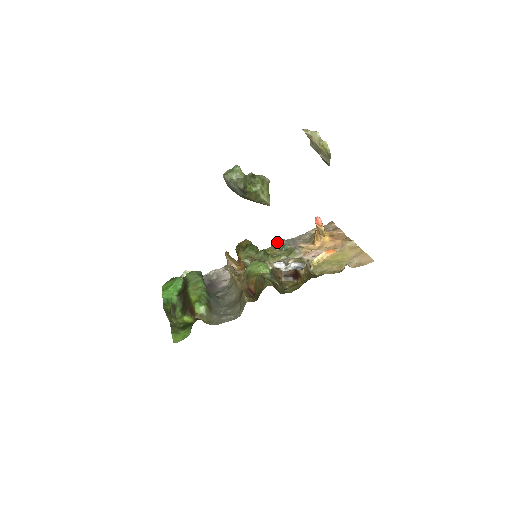
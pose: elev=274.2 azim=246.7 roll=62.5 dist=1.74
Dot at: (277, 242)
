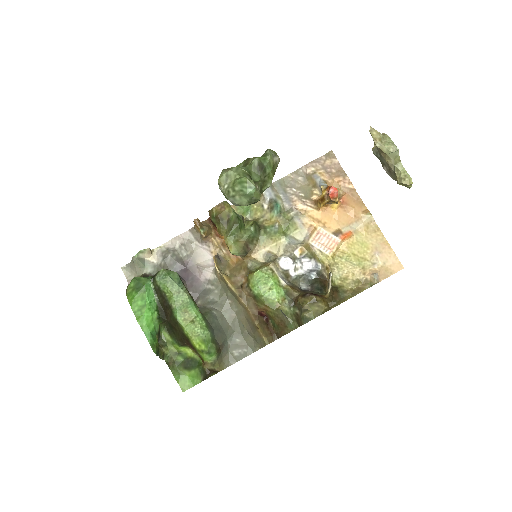
Dot at: (265, 198)
